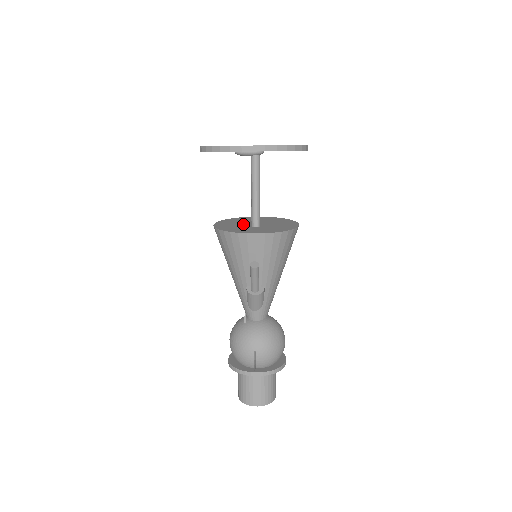
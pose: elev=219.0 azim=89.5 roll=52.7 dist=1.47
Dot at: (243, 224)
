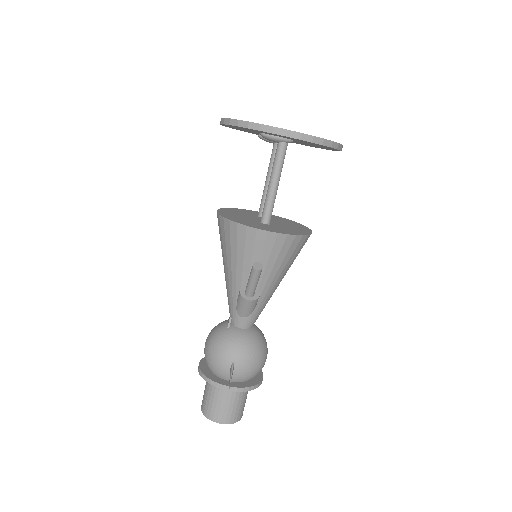
Dot at: (250, 217)
